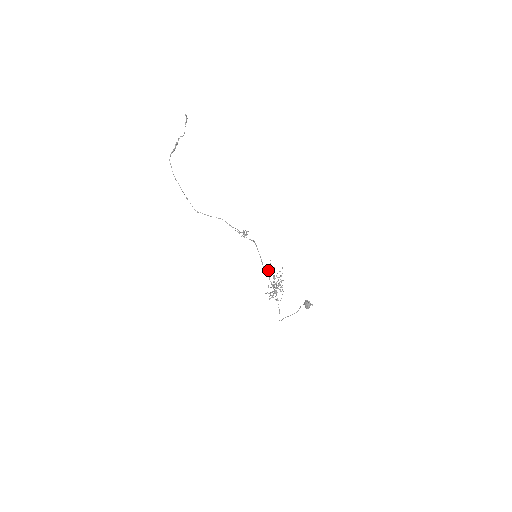
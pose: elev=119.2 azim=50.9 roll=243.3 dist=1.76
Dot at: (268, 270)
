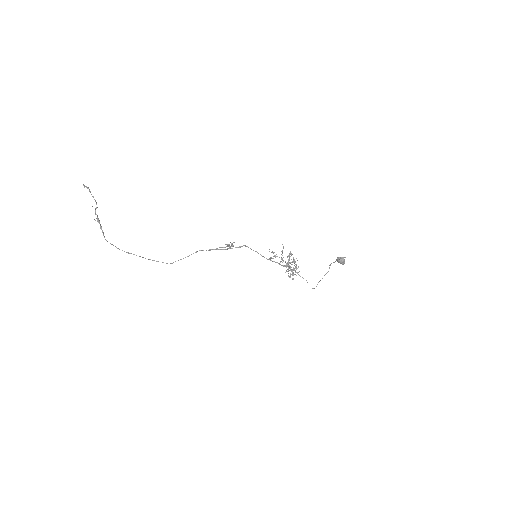
Dot at: (273, 258)
